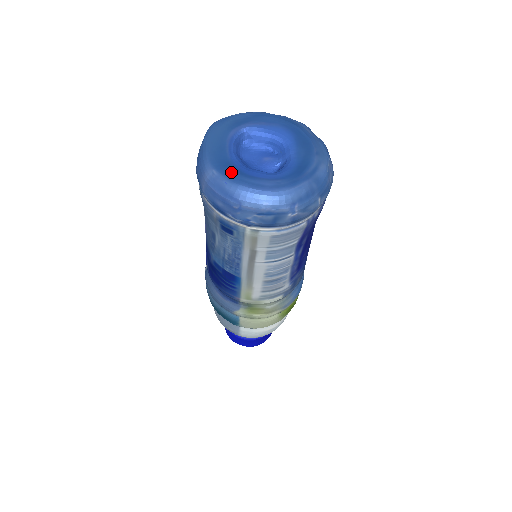
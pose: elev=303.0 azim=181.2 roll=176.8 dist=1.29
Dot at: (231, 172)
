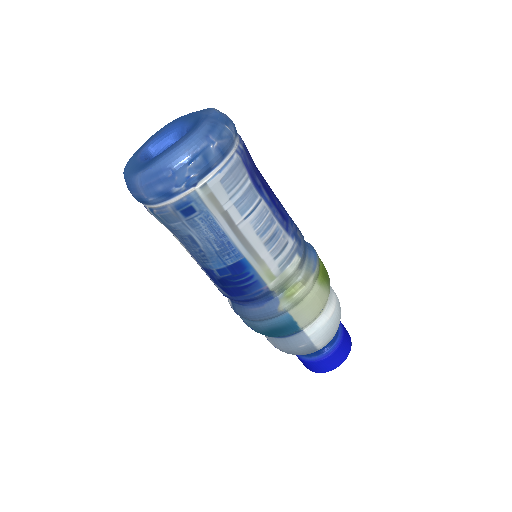
Dot at: (150, 162)
